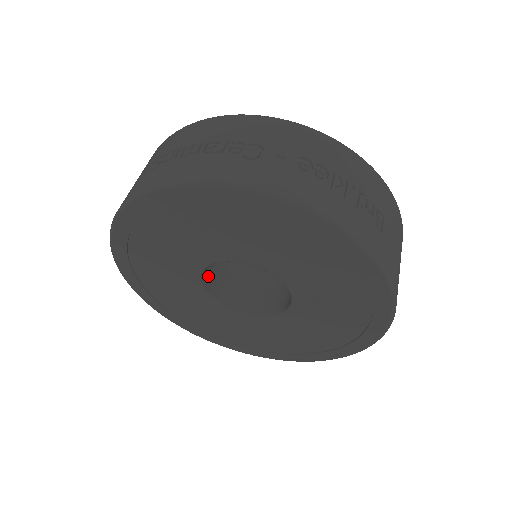
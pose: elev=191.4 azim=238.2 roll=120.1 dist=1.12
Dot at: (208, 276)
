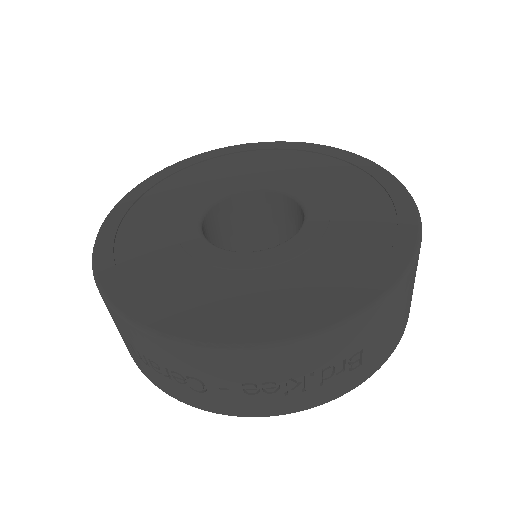
Dot at: occluded
